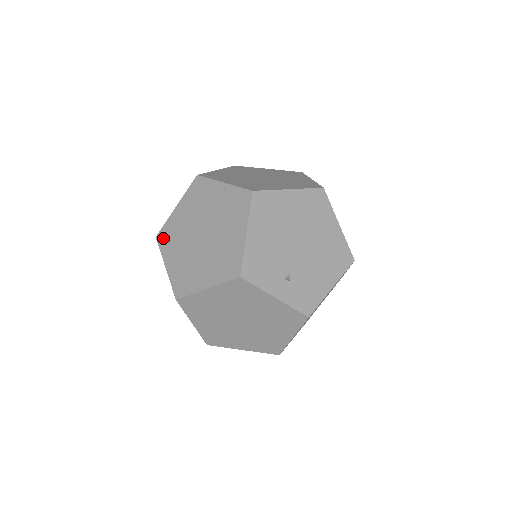
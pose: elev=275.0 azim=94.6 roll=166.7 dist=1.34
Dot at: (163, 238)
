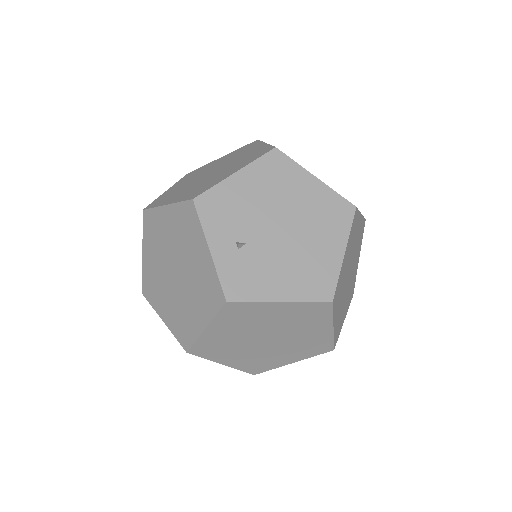
Dot at: (190, 174)
